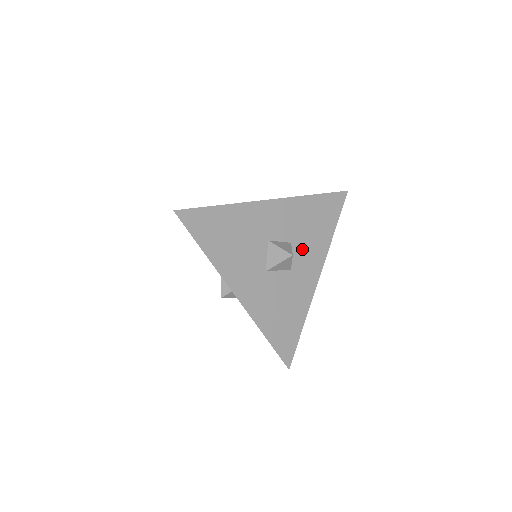
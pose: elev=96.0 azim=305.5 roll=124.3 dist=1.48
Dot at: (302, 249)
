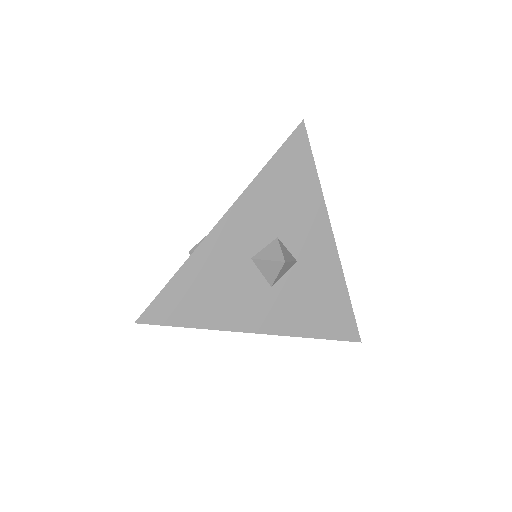
Dot at: (294, 231)
